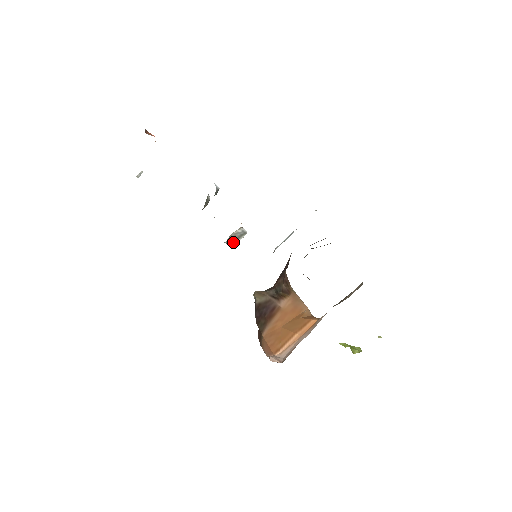
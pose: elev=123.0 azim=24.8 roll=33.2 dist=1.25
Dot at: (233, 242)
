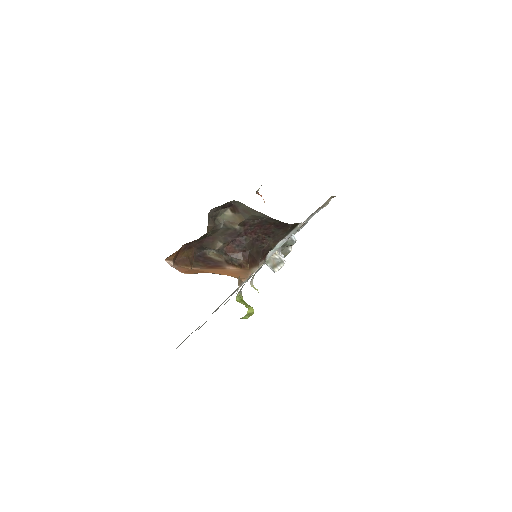
Dot at: (274, 268)
